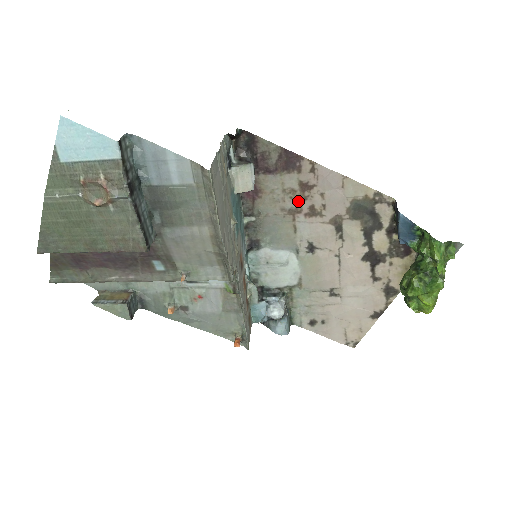
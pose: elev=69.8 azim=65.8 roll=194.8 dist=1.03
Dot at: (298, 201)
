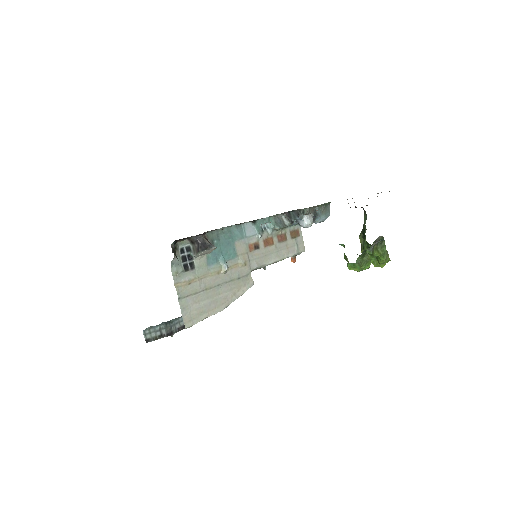
Dot at: occluded
